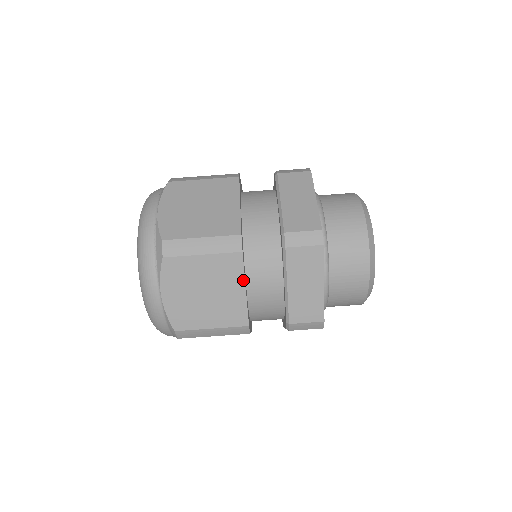
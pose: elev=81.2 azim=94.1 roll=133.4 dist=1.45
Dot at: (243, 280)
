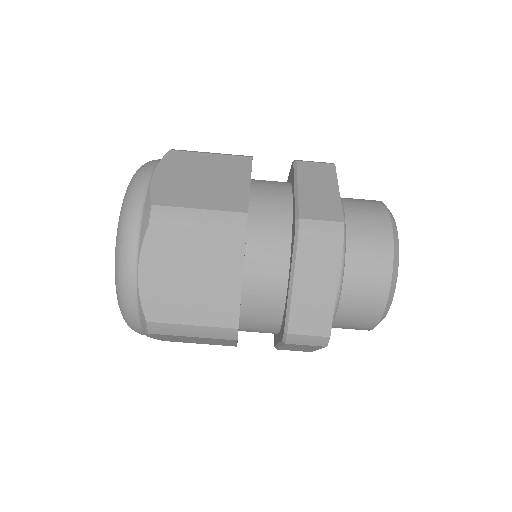
Dot at: (241, 269)
